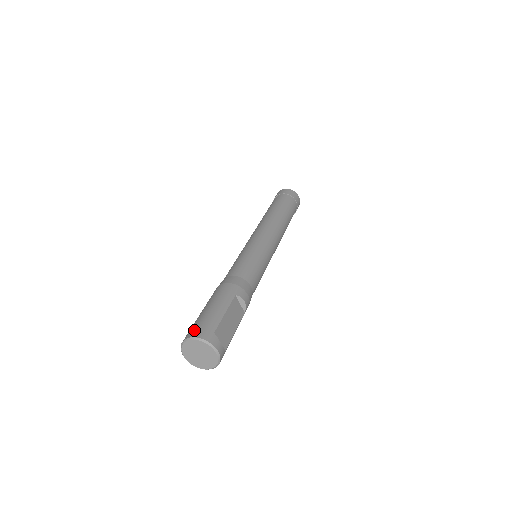
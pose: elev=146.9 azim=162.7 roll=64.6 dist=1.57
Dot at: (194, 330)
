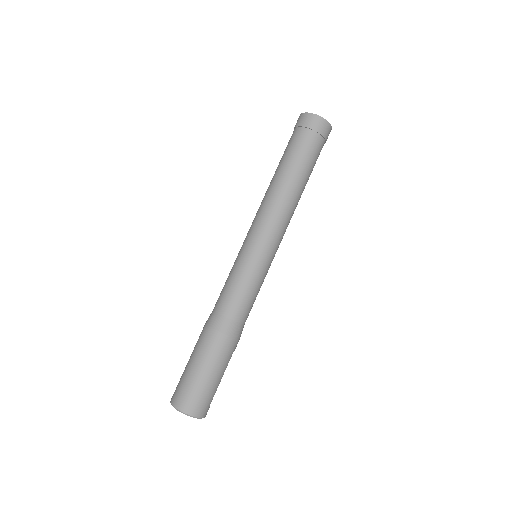
Dot at: (196, 407)
